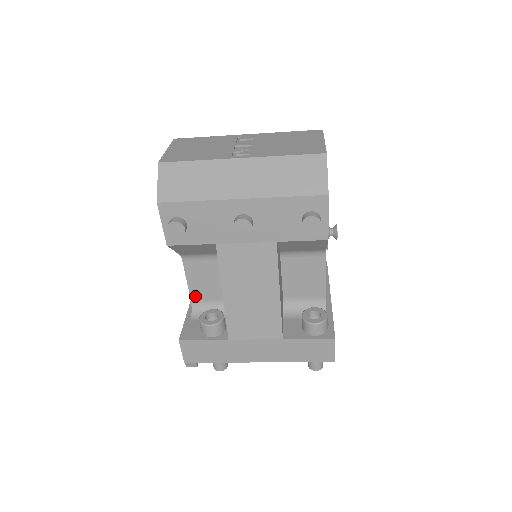
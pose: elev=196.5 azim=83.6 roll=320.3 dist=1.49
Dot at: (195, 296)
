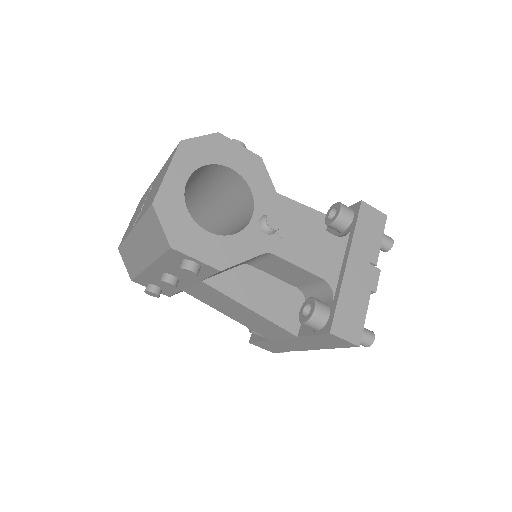
Dot at: occluded
